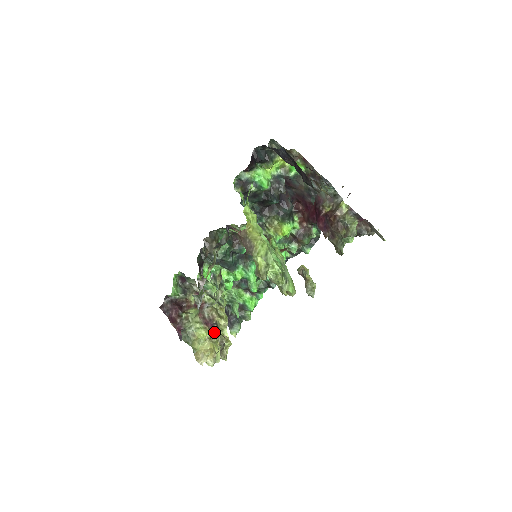
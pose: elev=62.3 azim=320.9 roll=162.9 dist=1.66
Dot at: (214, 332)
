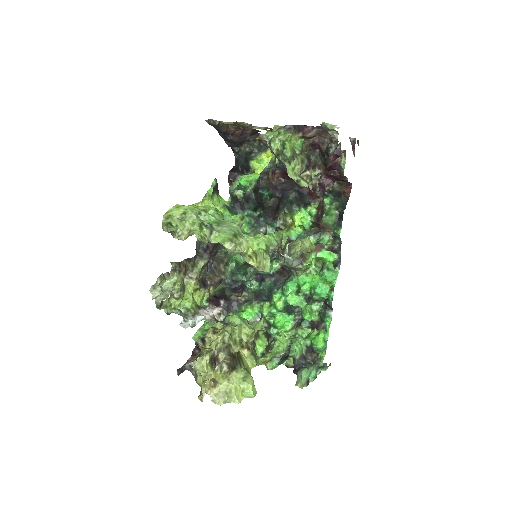
Dot at: occluded
